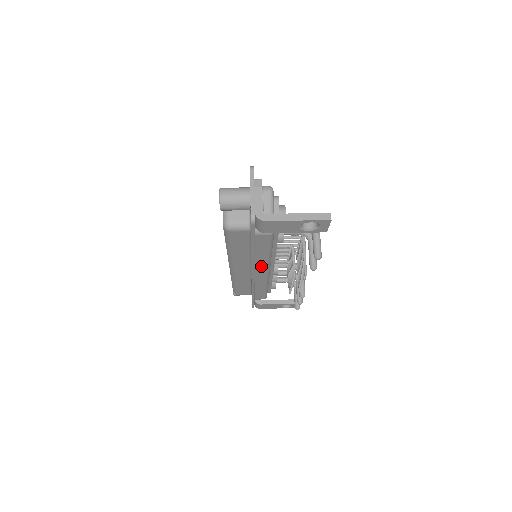
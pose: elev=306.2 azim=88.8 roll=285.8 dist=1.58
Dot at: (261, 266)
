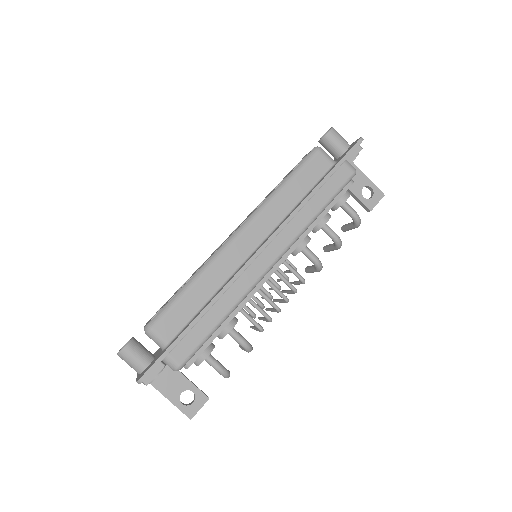
Dot at: occluded
